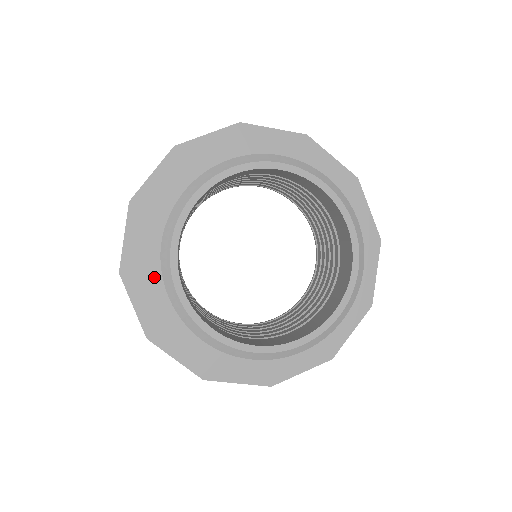
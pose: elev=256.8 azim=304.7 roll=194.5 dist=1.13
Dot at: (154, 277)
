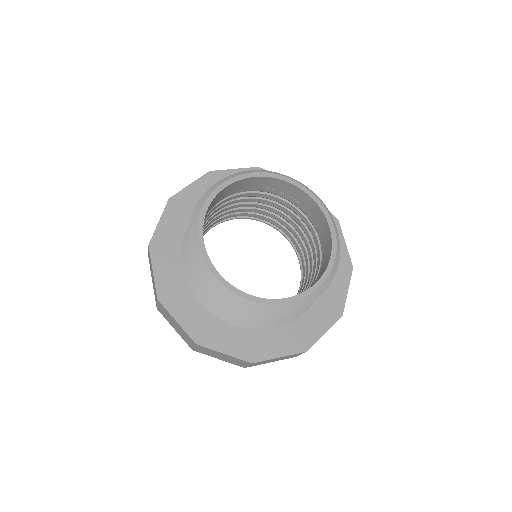
Dot at: (186, 294)
